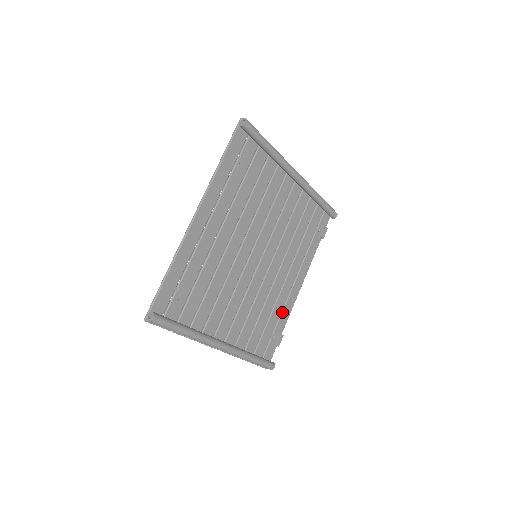
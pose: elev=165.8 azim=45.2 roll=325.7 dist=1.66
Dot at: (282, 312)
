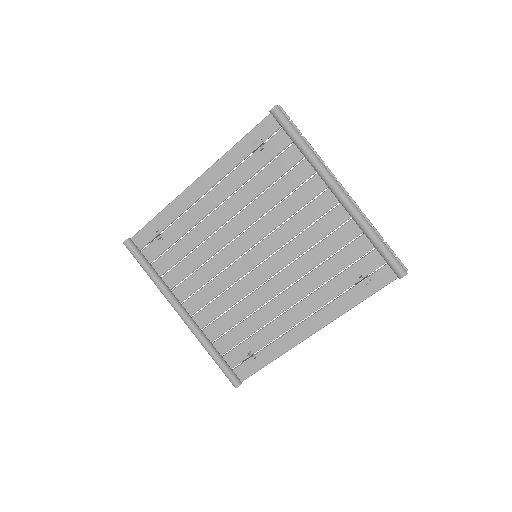
Dot at: (276, 340)
